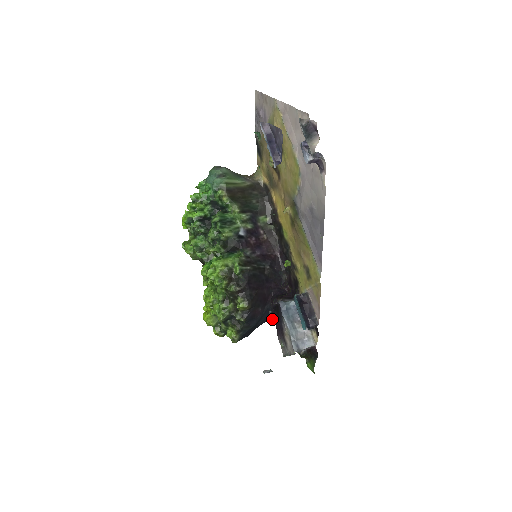
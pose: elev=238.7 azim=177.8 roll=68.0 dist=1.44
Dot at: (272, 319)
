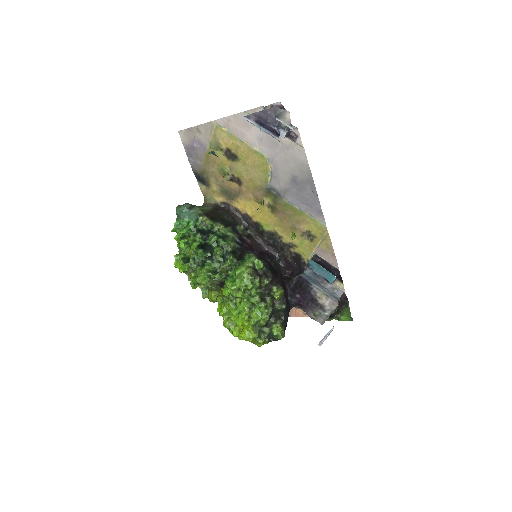
Dot at: (293, 304)
